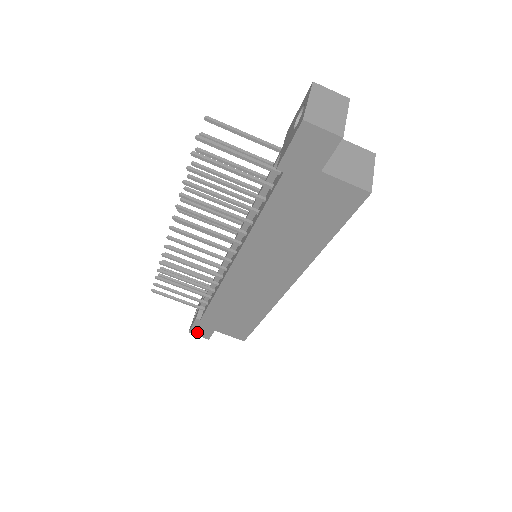
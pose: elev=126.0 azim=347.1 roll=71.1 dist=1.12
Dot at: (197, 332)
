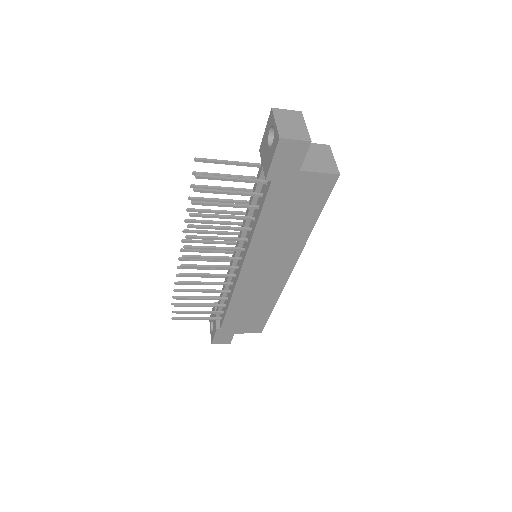
Dot at: (219, 341)
